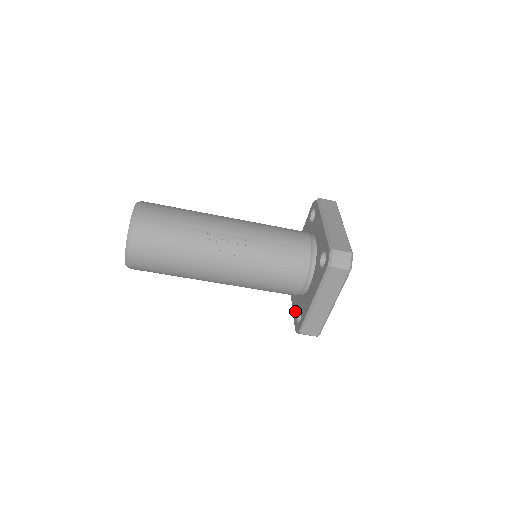
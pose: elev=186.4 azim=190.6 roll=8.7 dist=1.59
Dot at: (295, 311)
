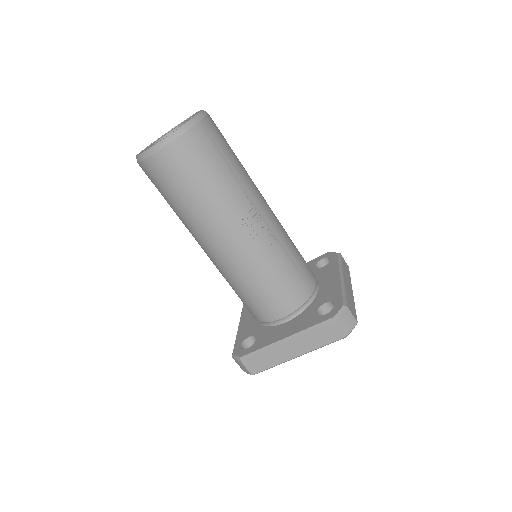
Dot at: (243, 335)
